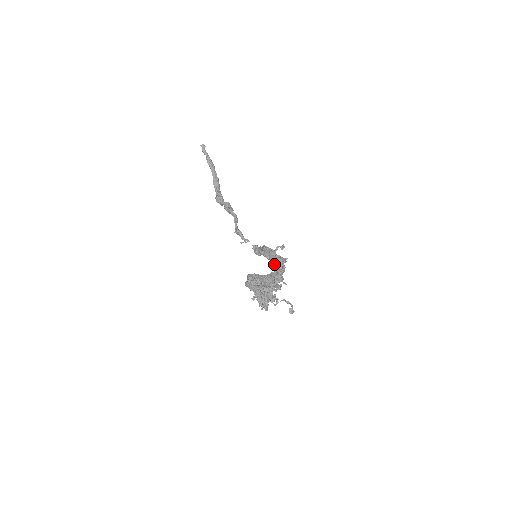
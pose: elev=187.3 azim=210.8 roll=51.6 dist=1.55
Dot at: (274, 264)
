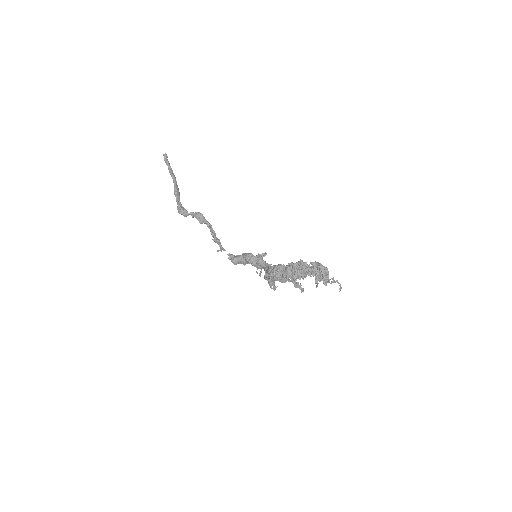
Dot at: (265, 267)
